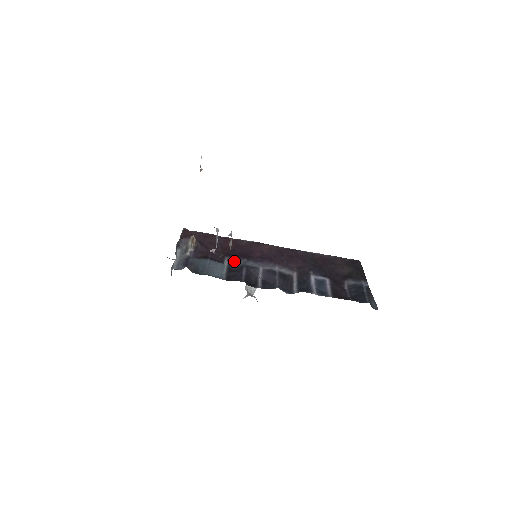
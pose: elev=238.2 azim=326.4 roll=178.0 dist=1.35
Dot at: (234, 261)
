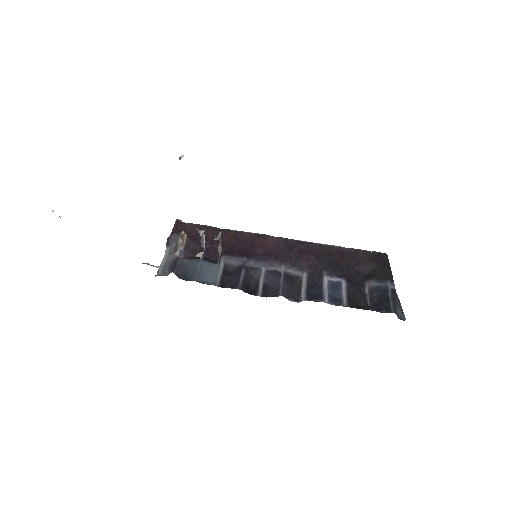
Dot at: (232, 261)
